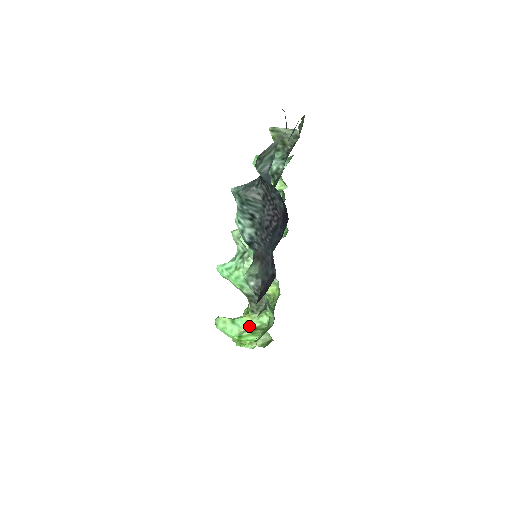
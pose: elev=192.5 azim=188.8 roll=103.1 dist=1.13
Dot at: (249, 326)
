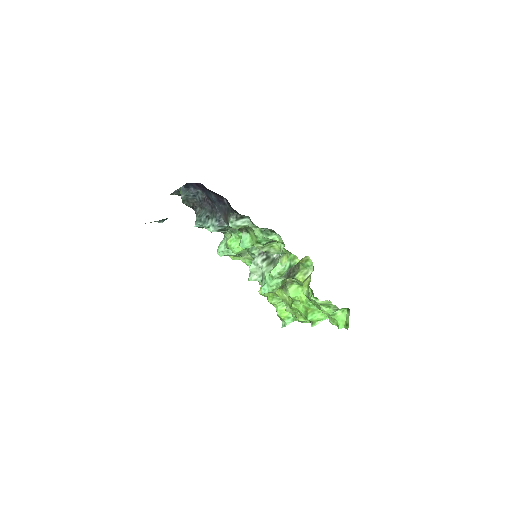
Dot at: occluded
